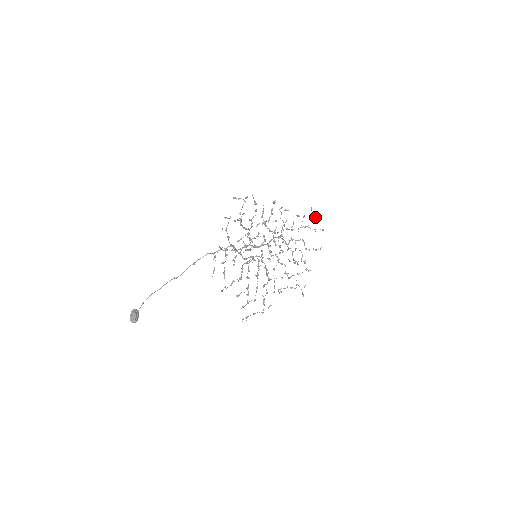
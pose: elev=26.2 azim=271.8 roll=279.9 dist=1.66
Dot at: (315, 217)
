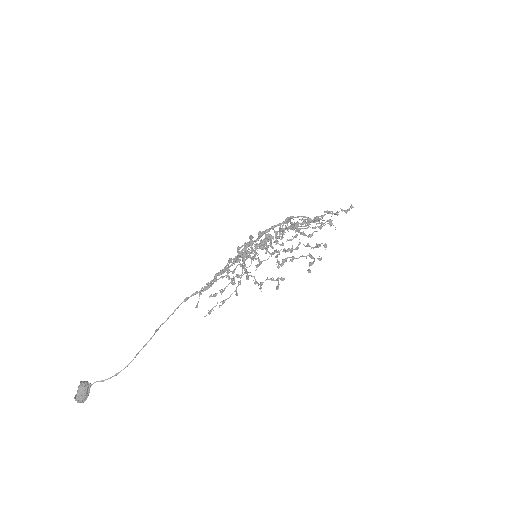
Dot at: occluded
